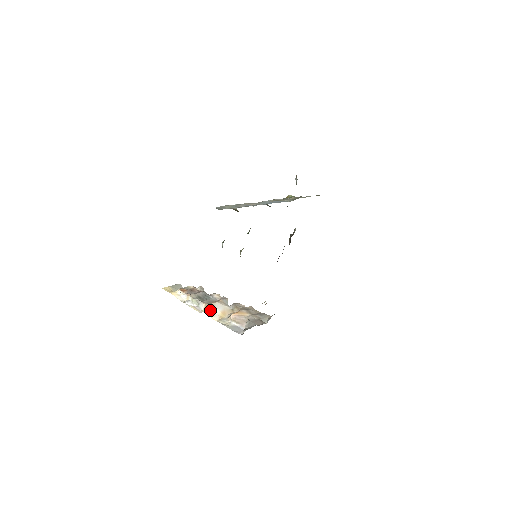
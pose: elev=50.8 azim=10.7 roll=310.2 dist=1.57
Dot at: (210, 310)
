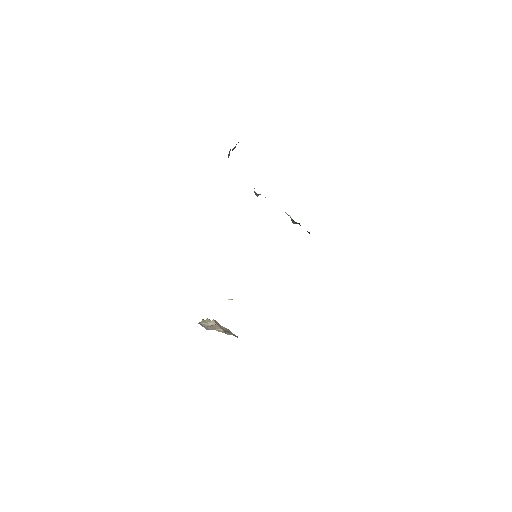
Dot at: (209, 321)
